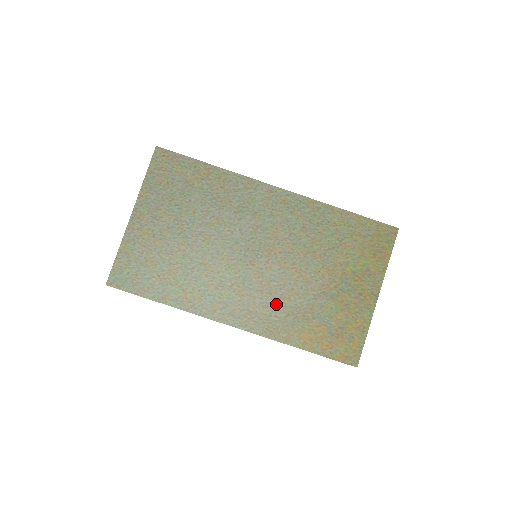
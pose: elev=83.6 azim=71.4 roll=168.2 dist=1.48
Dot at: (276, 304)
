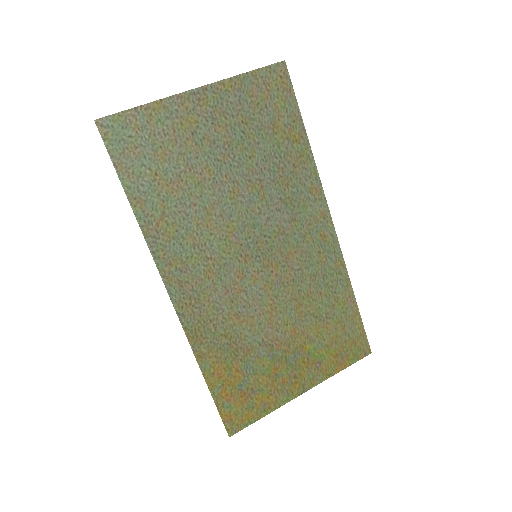
Dot at: (227, 316)
